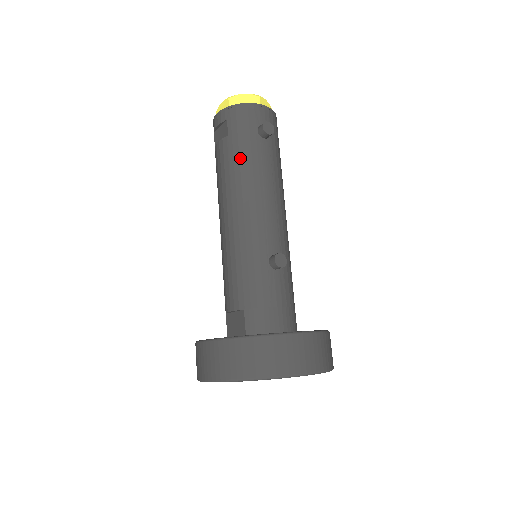
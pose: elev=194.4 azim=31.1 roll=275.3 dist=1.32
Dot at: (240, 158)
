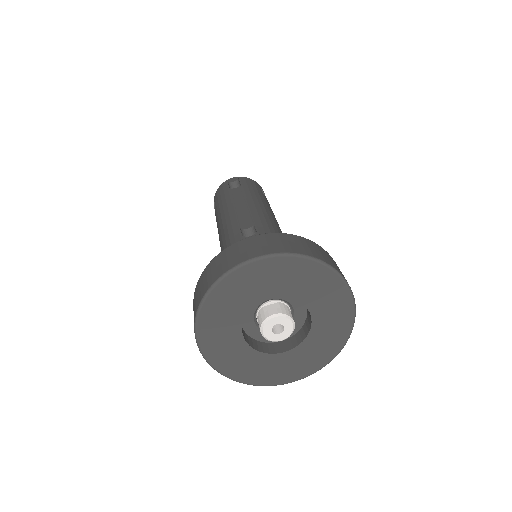
Dot at: (220, 208)
